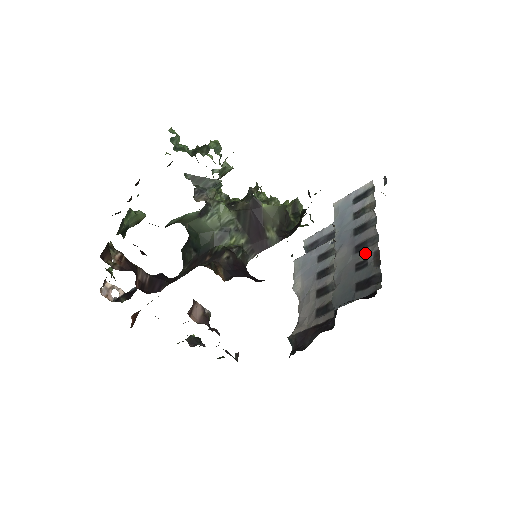
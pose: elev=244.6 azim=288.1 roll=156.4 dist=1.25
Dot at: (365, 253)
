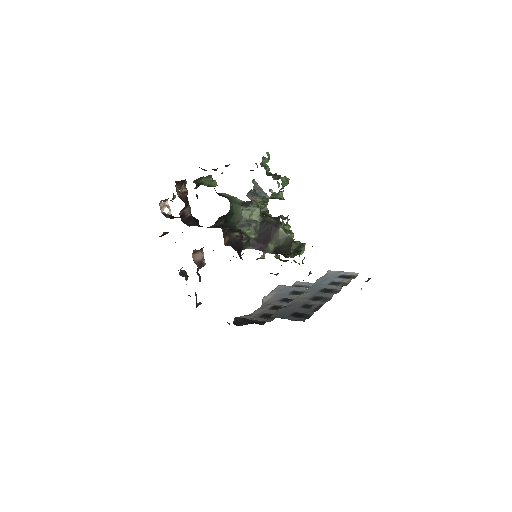
Dot at: (315, 302)
